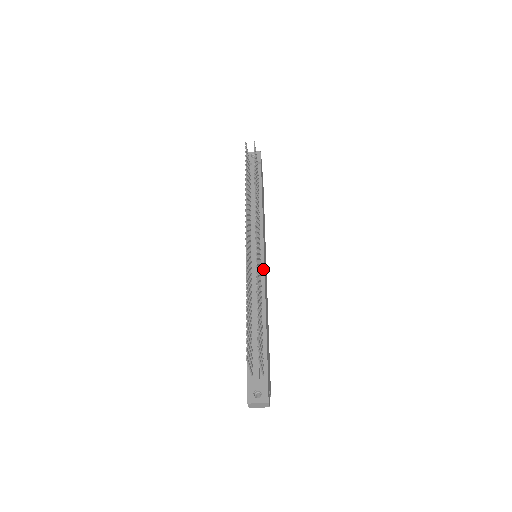
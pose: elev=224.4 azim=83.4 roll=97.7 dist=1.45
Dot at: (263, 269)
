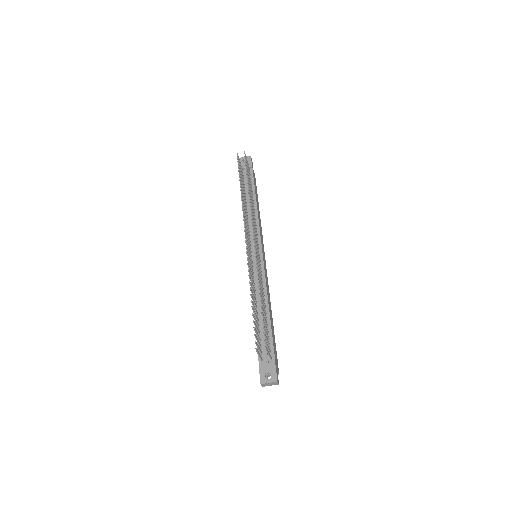
Dot at: (263, 268)
